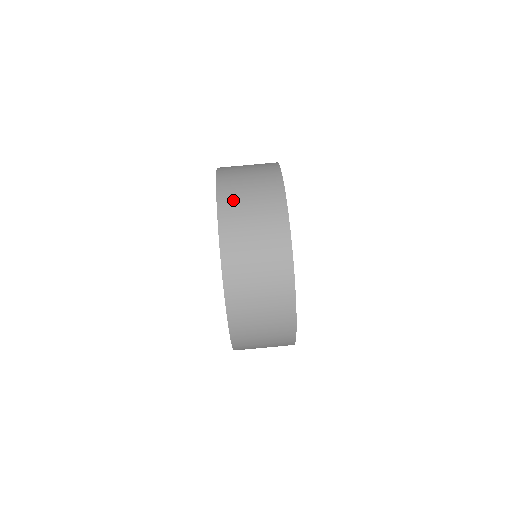
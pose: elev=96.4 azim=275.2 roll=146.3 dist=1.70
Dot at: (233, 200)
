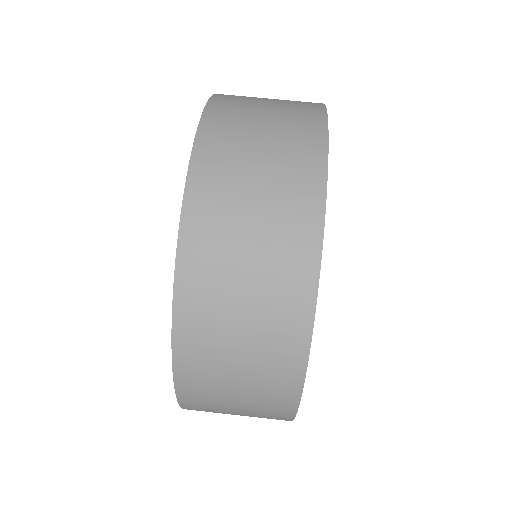
Dot at: (215, 213)
